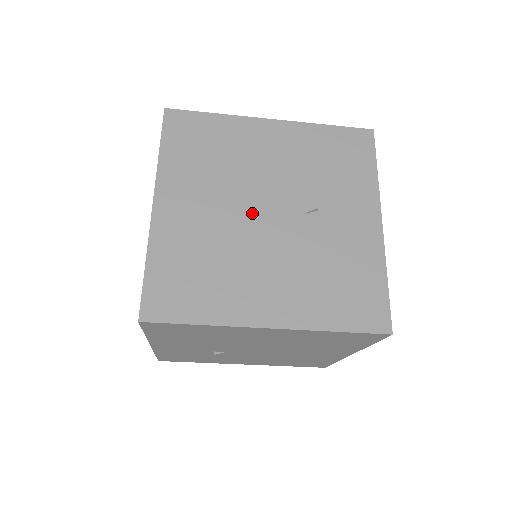
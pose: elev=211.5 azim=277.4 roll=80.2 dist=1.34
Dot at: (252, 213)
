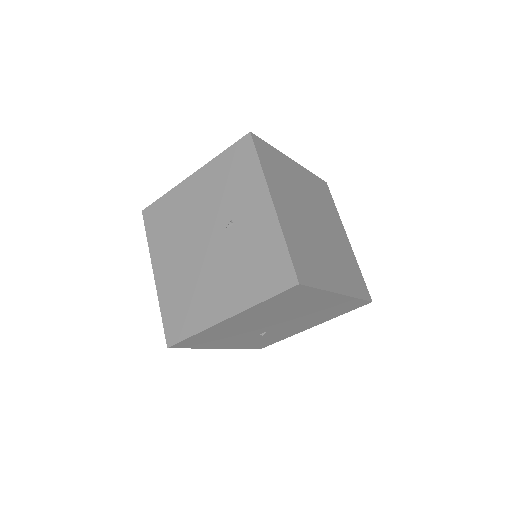
Dot at: (199, 248)
